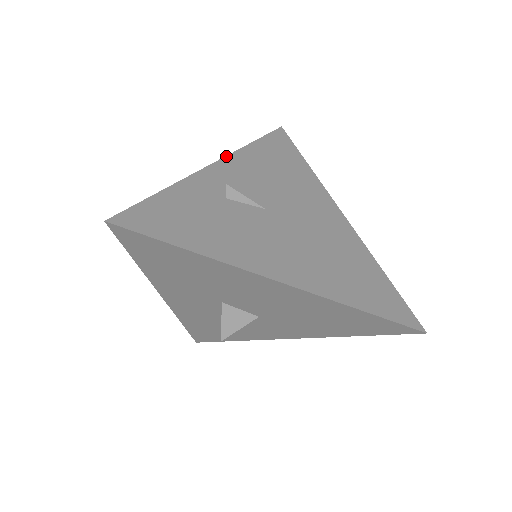
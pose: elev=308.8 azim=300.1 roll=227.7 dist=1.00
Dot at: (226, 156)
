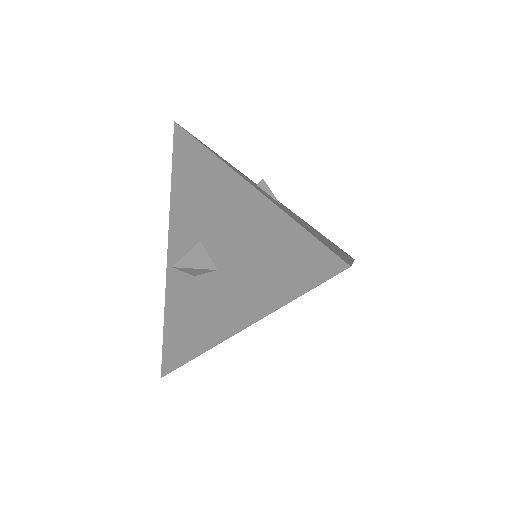
Dot at: occluded
